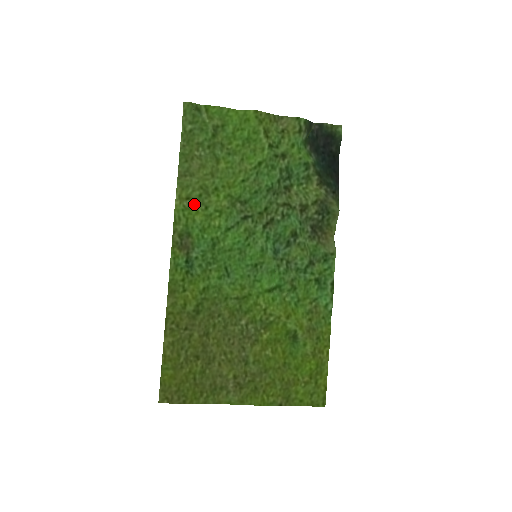
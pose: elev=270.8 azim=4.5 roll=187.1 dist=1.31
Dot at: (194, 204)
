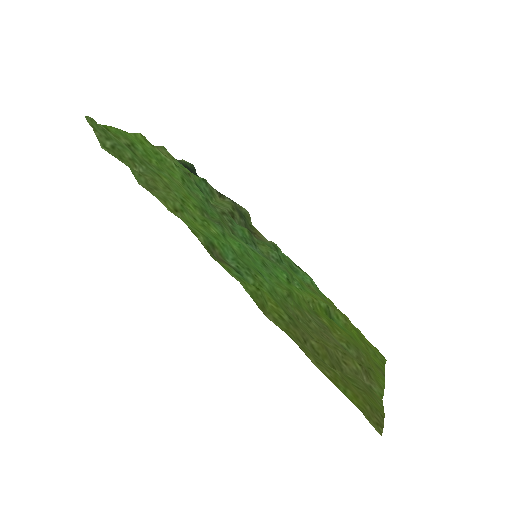
Dot at: (185, 216)
